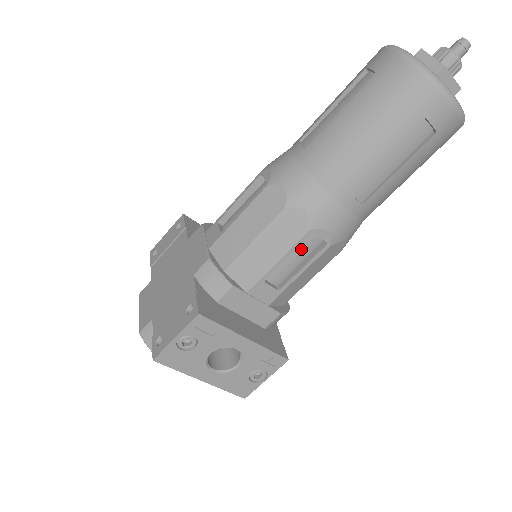
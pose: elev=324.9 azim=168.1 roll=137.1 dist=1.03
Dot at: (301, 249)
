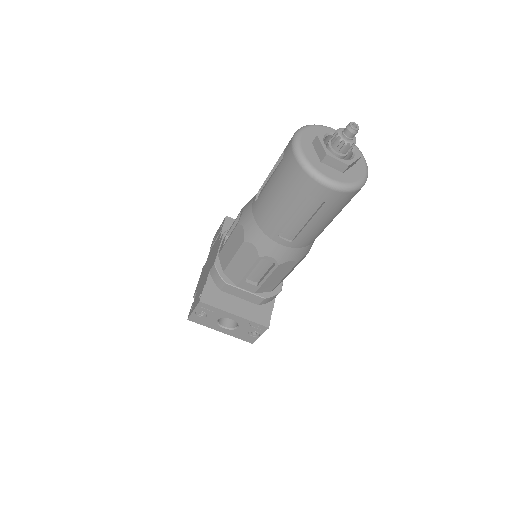
Dot at: (263, 264)
